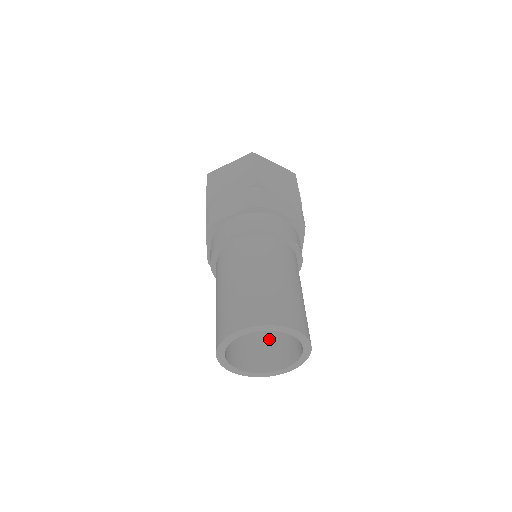
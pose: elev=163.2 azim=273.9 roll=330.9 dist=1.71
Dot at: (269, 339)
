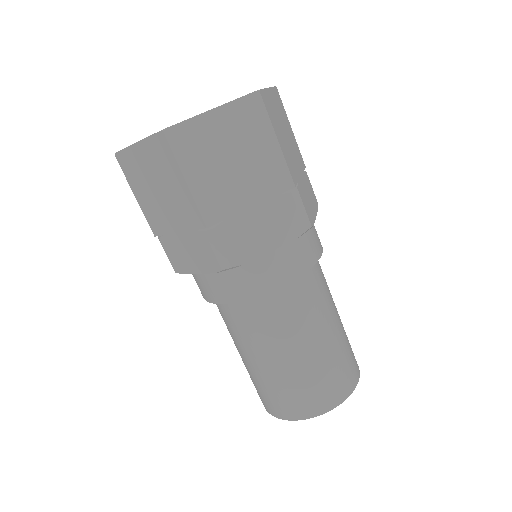
Dot at: occluded
